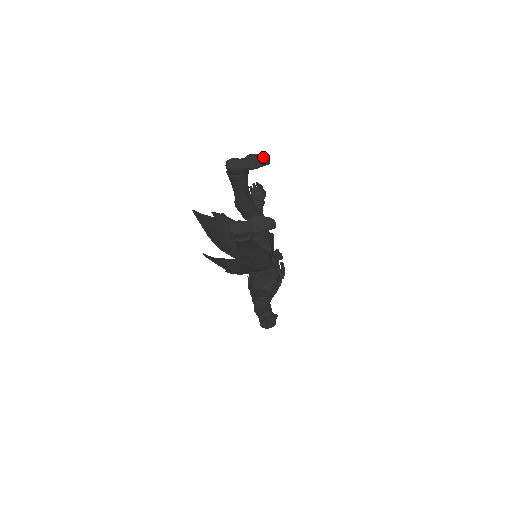
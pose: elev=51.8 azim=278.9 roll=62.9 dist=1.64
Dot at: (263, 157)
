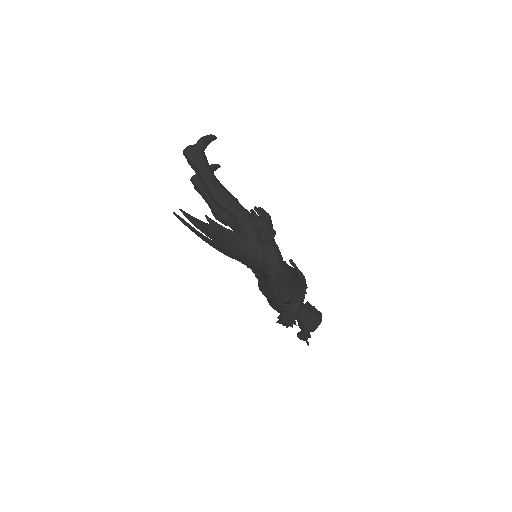
Dot at: occluded
